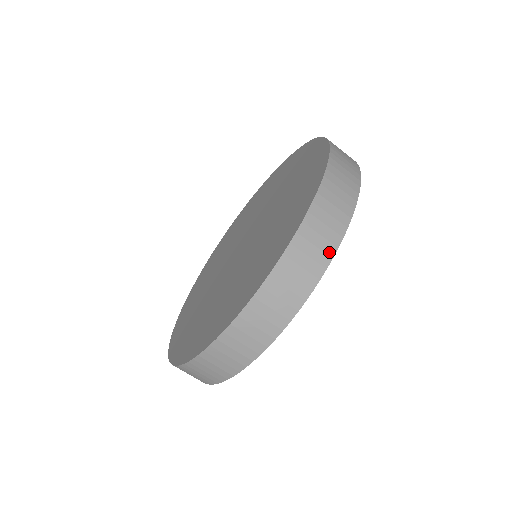
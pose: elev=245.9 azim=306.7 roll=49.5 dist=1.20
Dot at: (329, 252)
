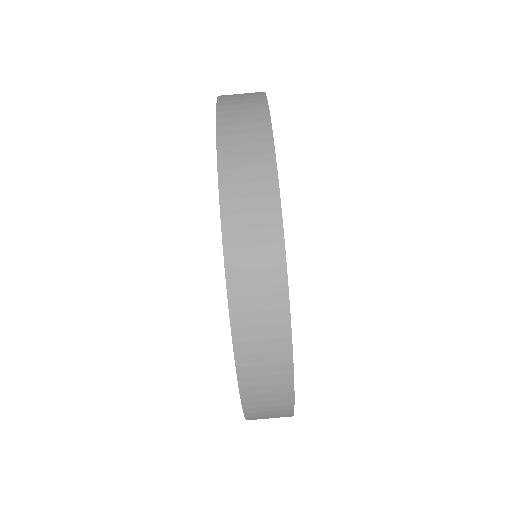
Dot at: occluded
